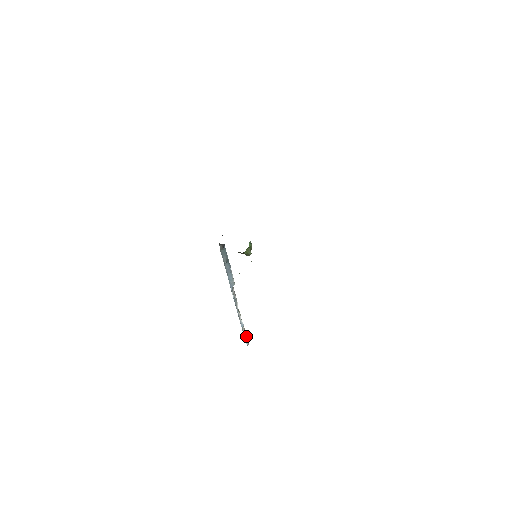
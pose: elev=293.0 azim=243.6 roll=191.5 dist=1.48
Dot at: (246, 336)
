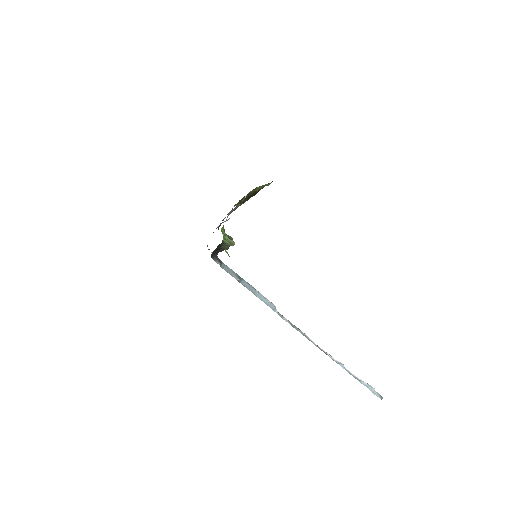
Dot at: (365, 384)
